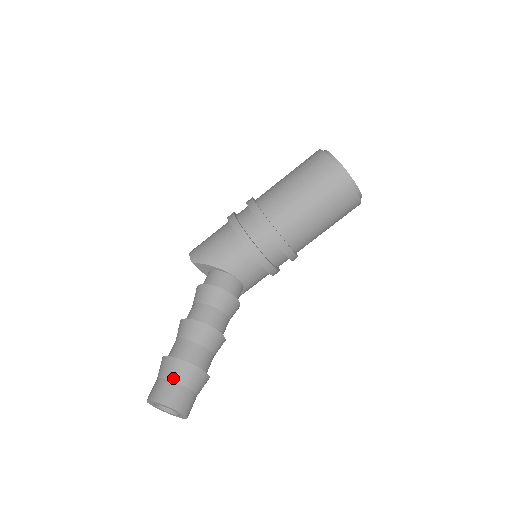
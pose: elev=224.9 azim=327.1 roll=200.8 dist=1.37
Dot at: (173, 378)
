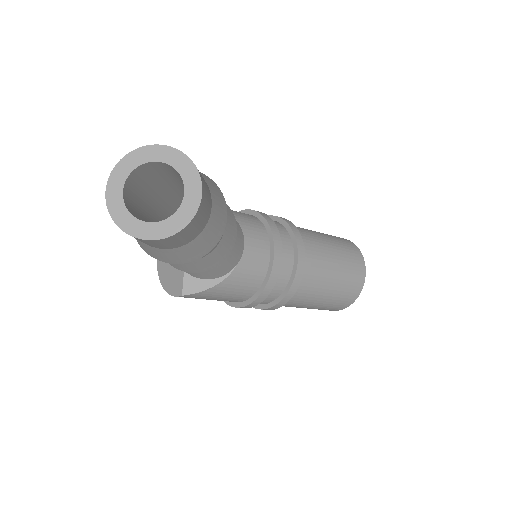
Dot at: occluded
